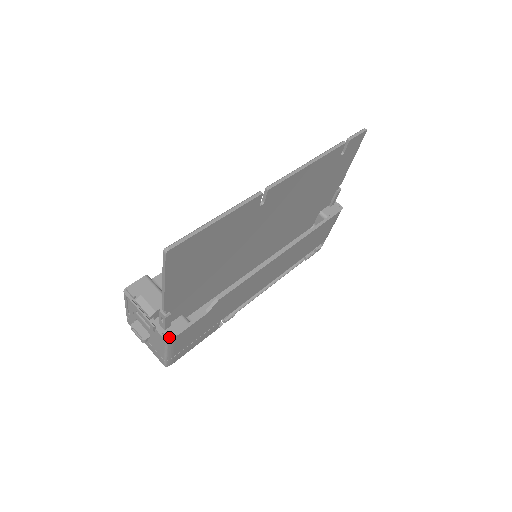
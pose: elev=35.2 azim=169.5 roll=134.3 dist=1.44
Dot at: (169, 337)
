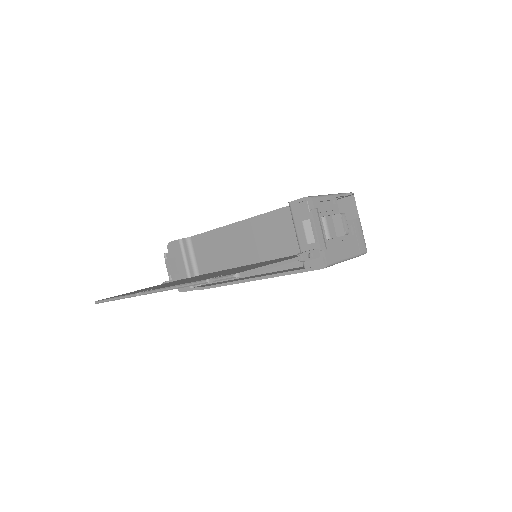
Dot at: (180, 290)
